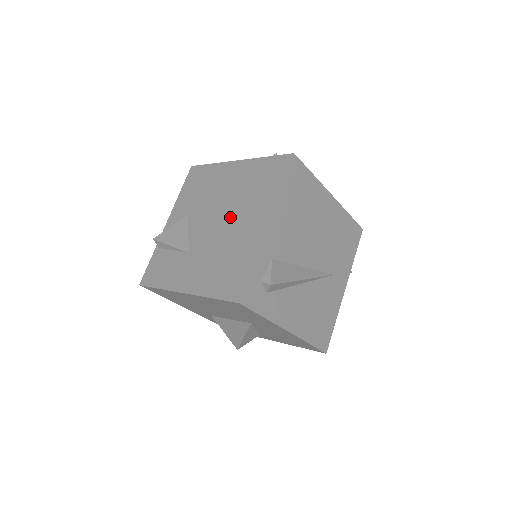
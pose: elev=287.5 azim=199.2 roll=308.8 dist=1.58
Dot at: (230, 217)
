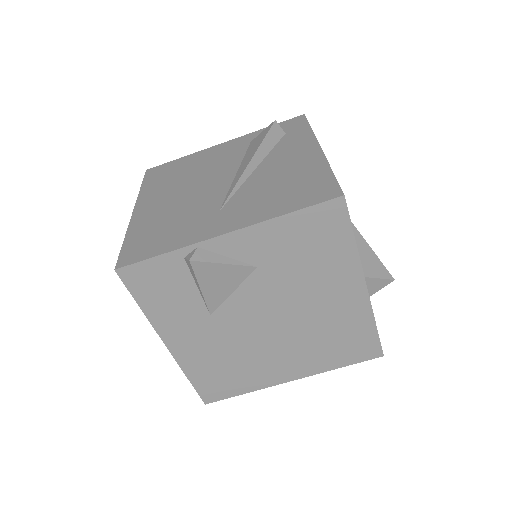
Dot at: (282, 337)
